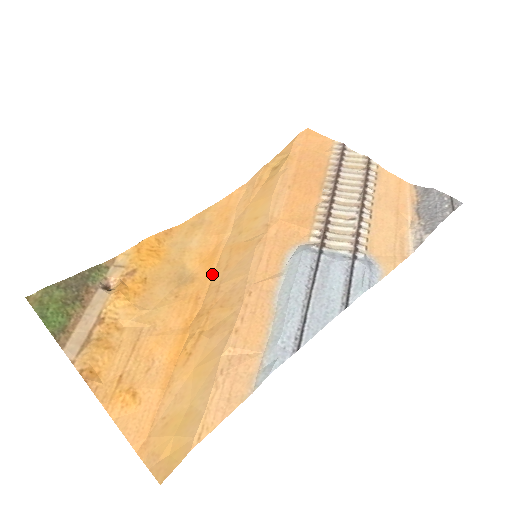
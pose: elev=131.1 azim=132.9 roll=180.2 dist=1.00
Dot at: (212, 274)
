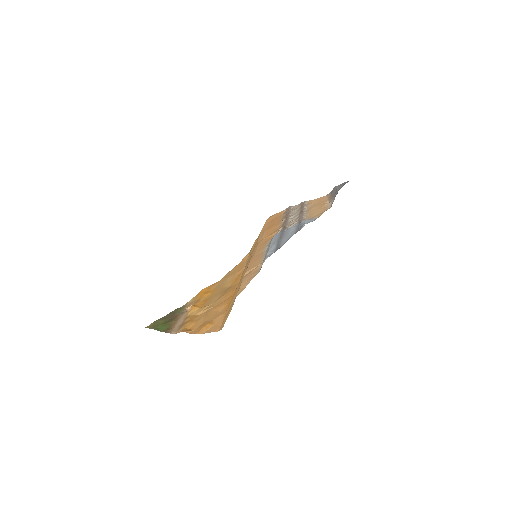
Dot at: (239, 280)
